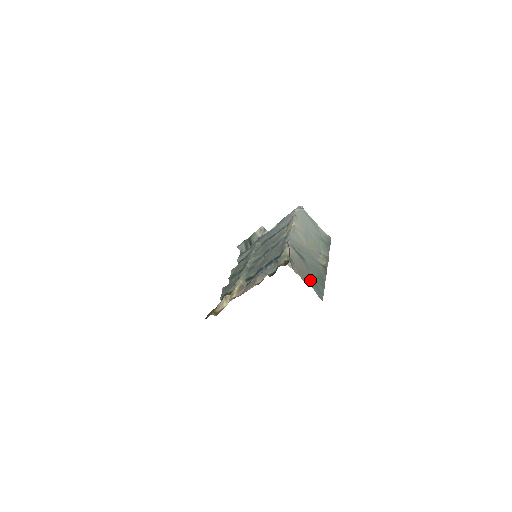
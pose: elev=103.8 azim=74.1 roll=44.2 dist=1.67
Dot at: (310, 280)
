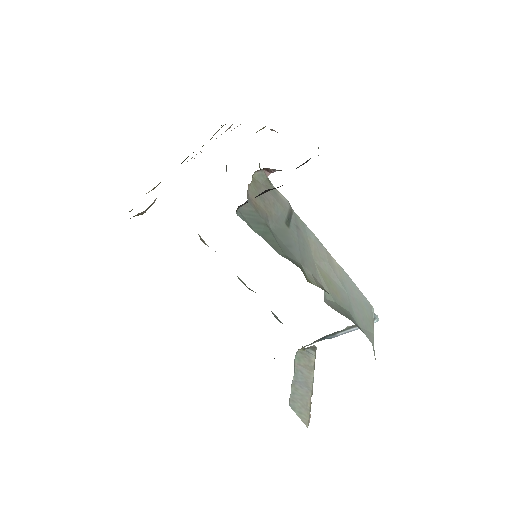
Dot at: (259, 210)
